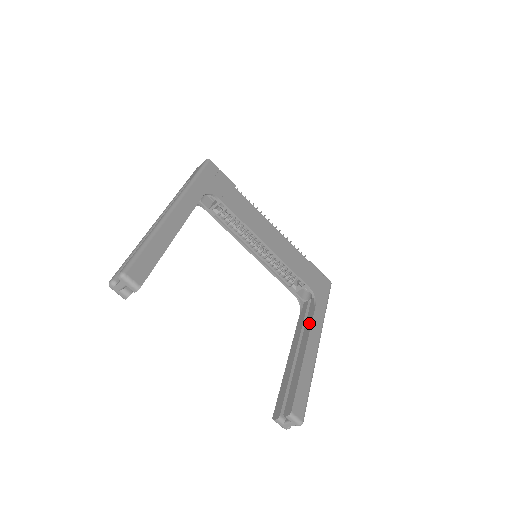
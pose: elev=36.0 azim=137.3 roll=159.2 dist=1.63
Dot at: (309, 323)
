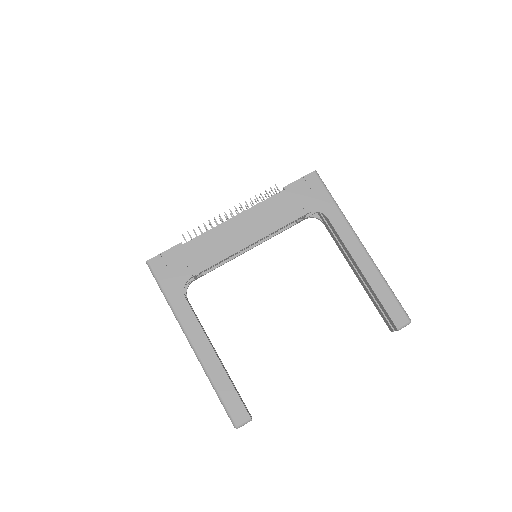
Dot at: (339, 240)
